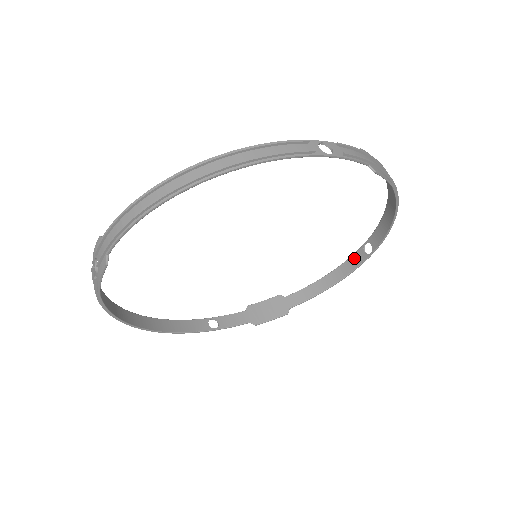
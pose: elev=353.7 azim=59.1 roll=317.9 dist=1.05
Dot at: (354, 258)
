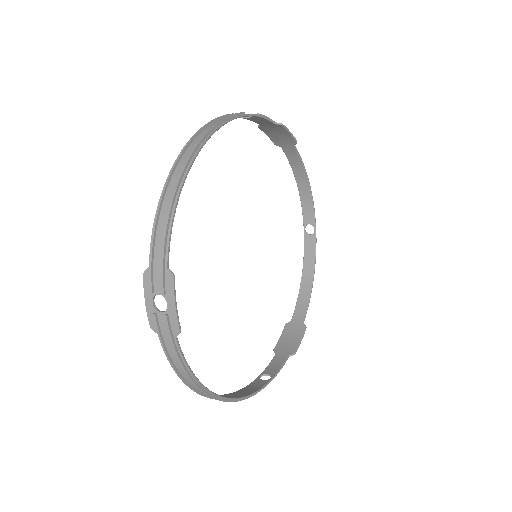
Dot at: (307, 247)
